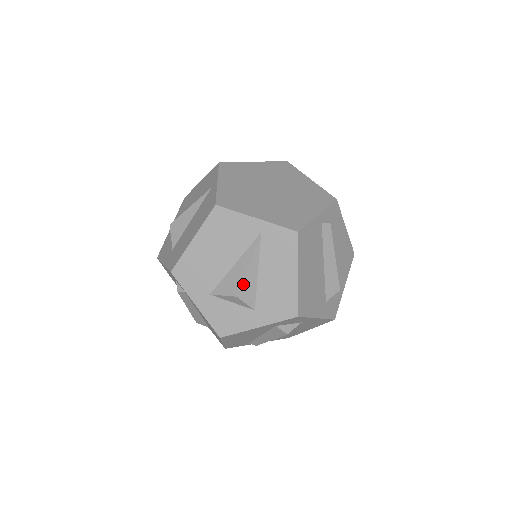
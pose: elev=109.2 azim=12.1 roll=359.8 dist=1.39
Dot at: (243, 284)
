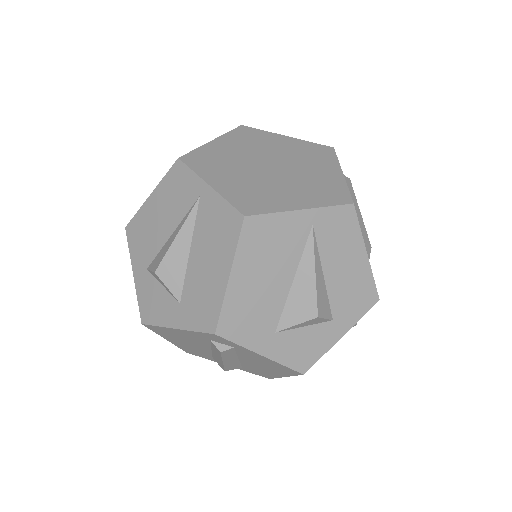
Dot at: (318, 298)
